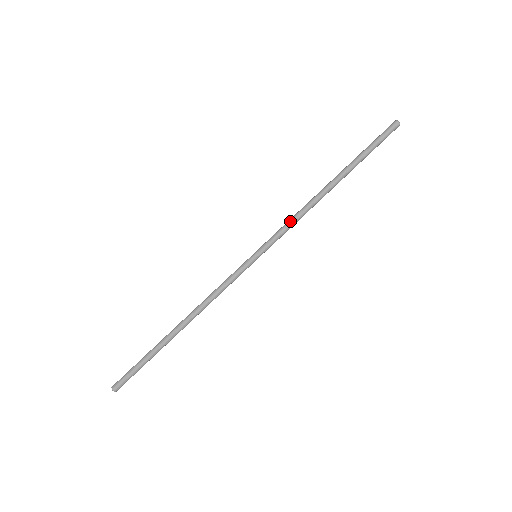
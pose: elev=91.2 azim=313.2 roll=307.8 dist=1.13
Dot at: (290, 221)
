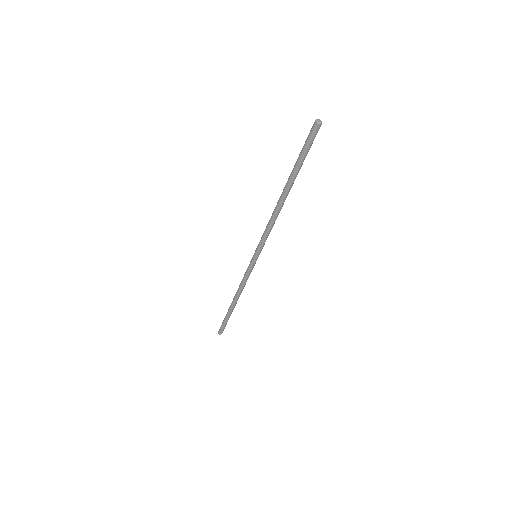
Dot at: (266, 231)
